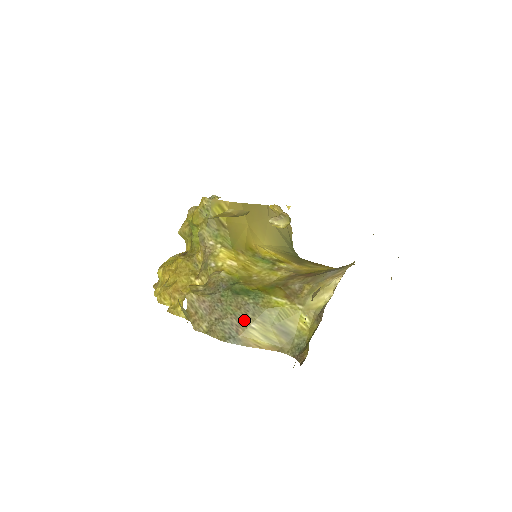
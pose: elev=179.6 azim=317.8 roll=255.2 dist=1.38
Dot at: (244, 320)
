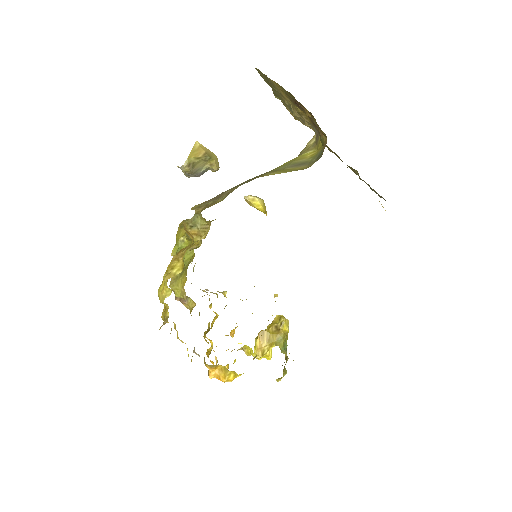
Dot at: (256, 177)
